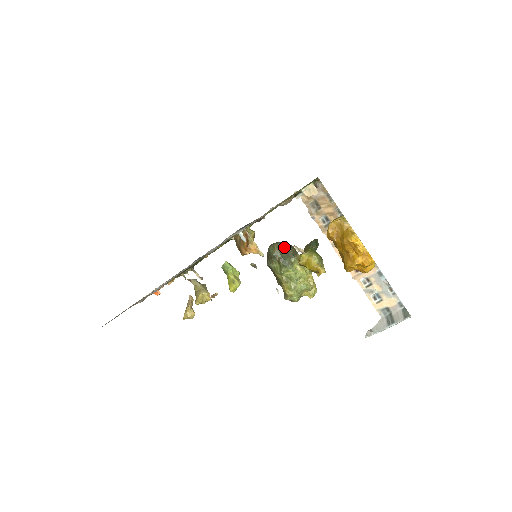
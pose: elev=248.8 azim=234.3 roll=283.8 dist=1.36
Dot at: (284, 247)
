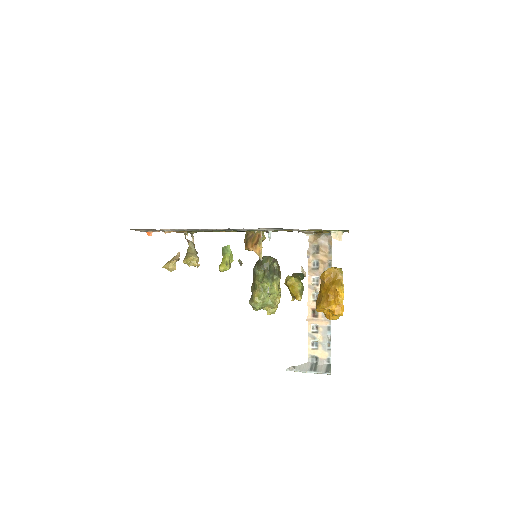
Dot at: (275, 264)
